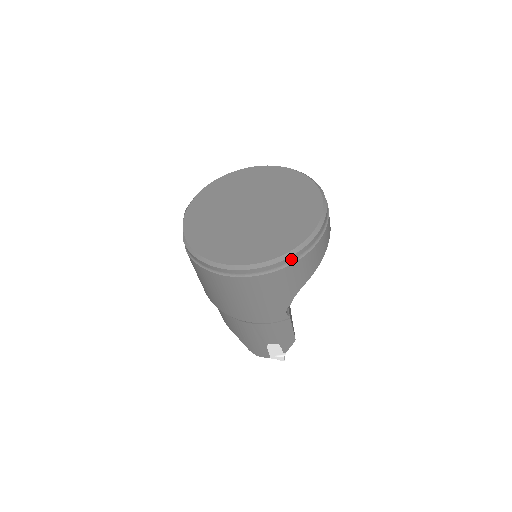
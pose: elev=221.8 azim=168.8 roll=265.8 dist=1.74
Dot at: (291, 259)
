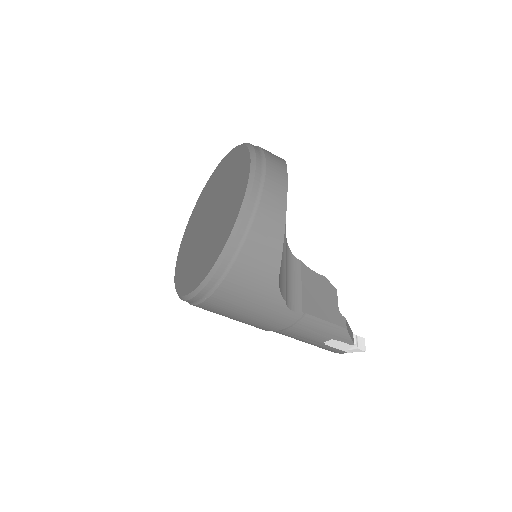
Dot at: (226, 264)
